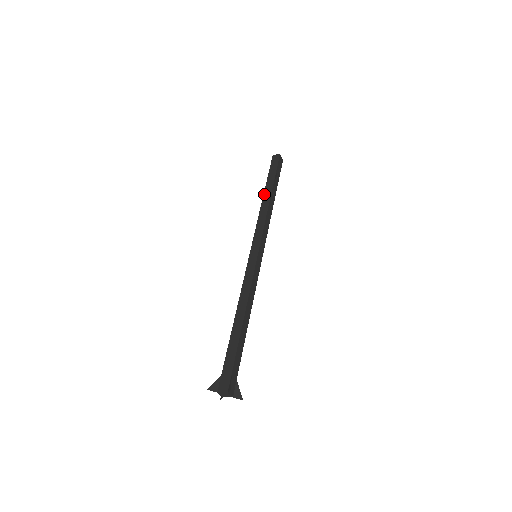
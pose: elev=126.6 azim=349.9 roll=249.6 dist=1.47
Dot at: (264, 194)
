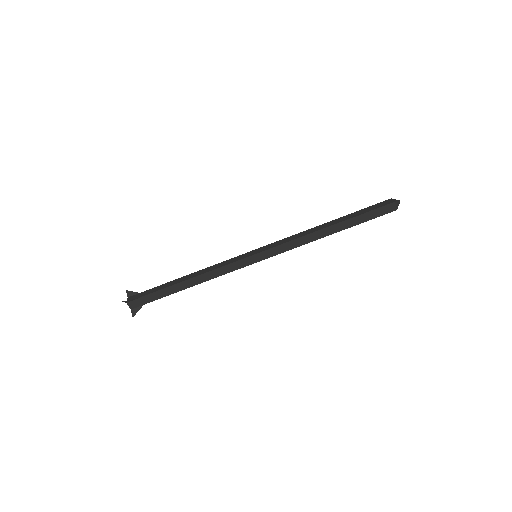
Dot at: (330, 221)
